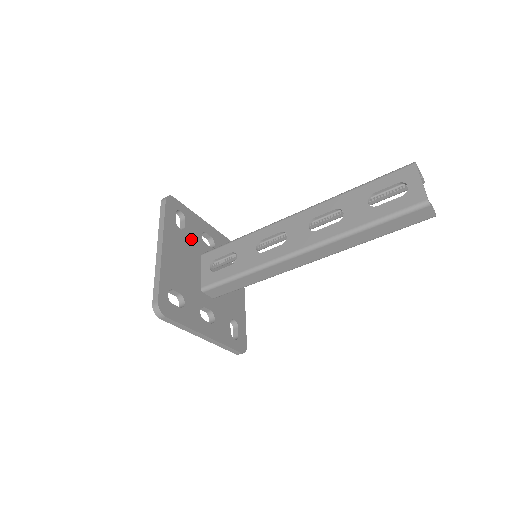
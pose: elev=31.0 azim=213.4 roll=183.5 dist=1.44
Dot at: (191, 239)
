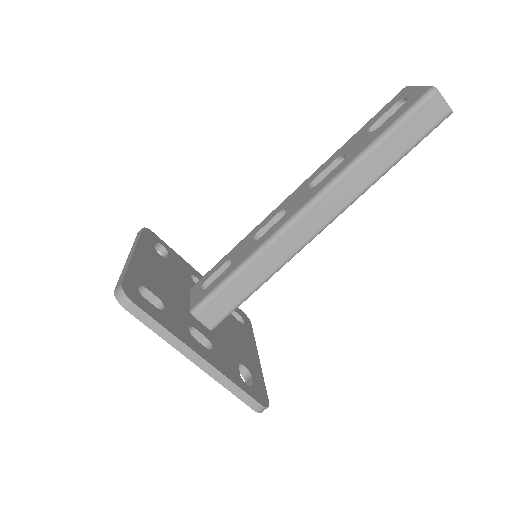
Dot at: (176, 270)
